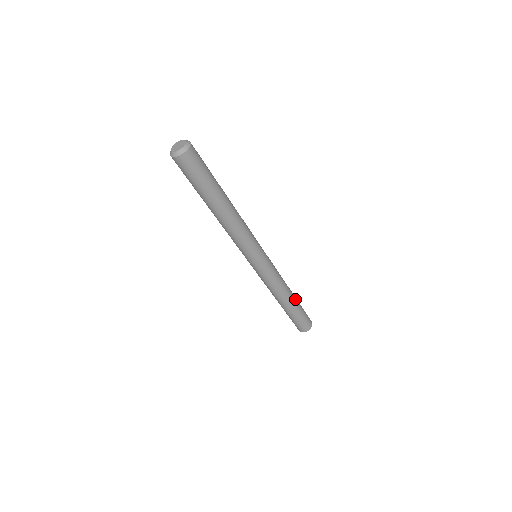
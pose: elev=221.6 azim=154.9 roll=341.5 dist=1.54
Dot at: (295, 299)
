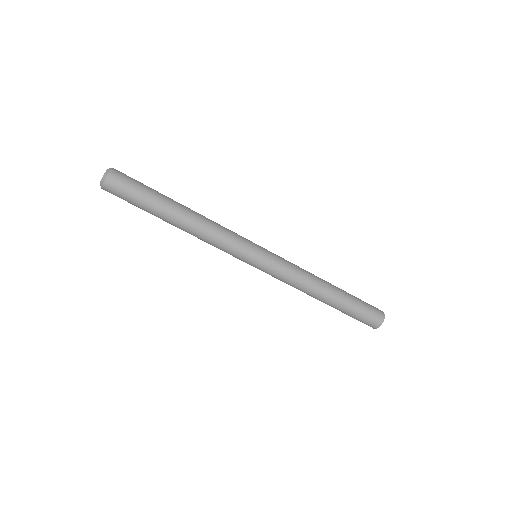
Dot at: (337, 288)
